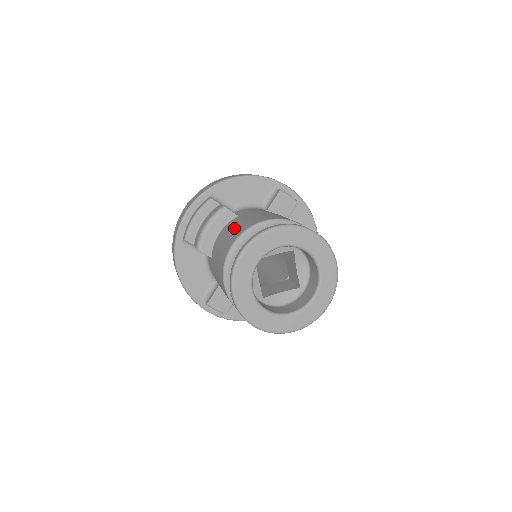
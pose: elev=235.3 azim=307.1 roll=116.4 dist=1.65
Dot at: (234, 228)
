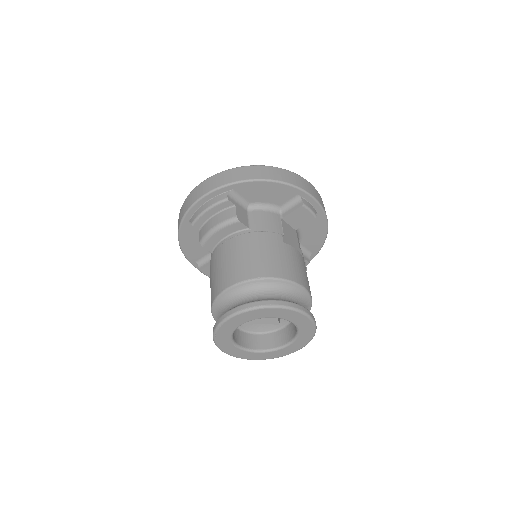
Dot at: (237, 259)
